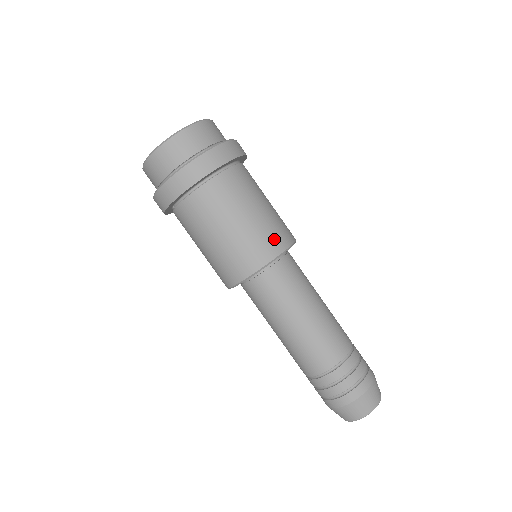
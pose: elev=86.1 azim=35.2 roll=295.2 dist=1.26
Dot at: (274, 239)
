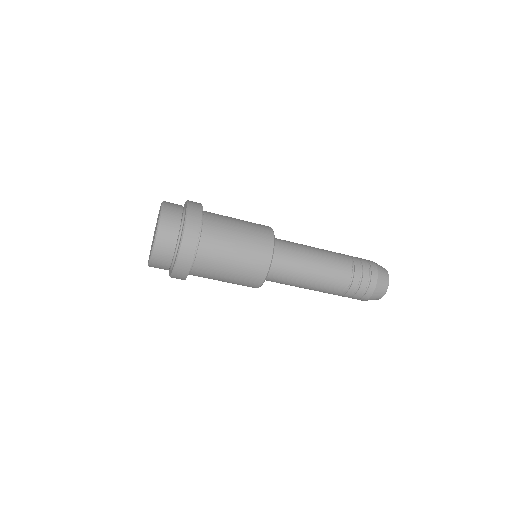
Dot at: (249, 285)
